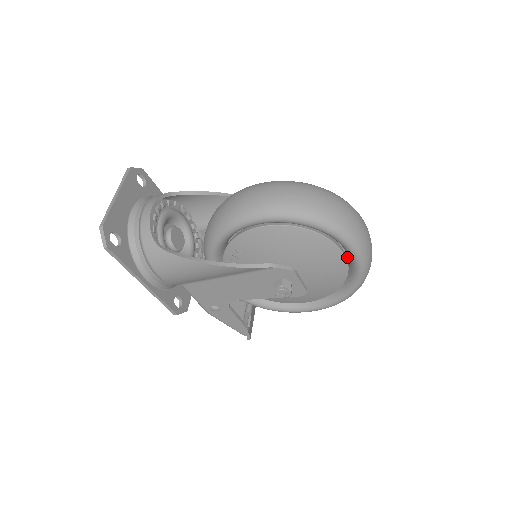
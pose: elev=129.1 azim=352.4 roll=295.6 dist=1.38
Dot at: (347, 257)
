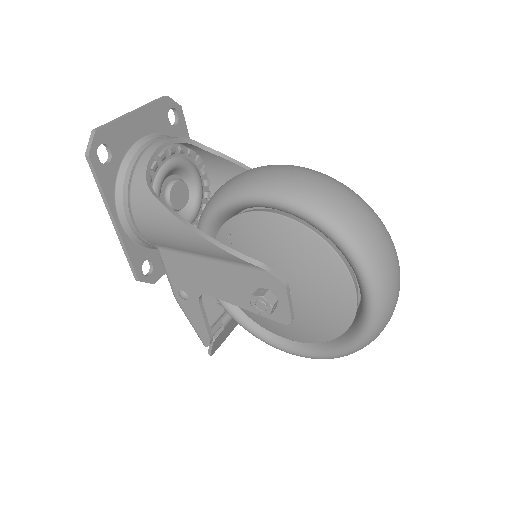
Dot at: occluded
